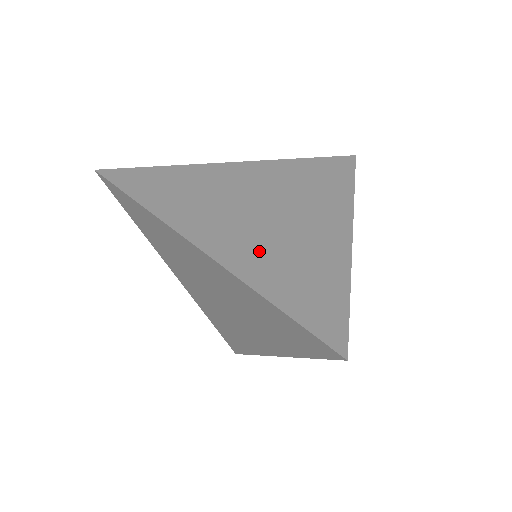
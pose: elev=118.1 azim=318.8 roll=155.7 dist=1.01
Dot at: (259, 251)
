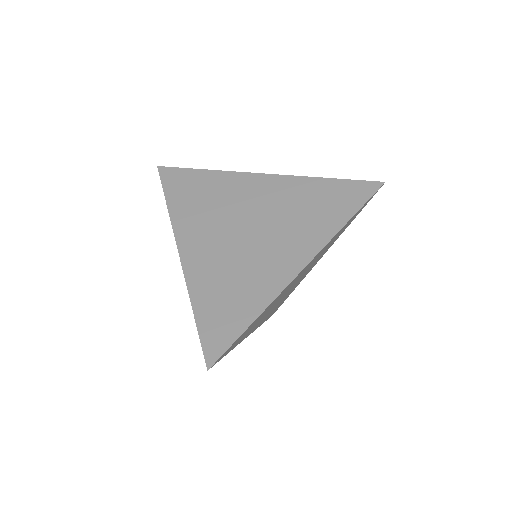
Dot at: (216, 264)
